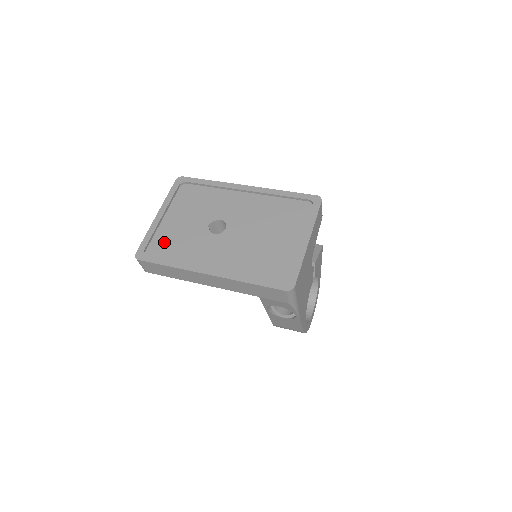
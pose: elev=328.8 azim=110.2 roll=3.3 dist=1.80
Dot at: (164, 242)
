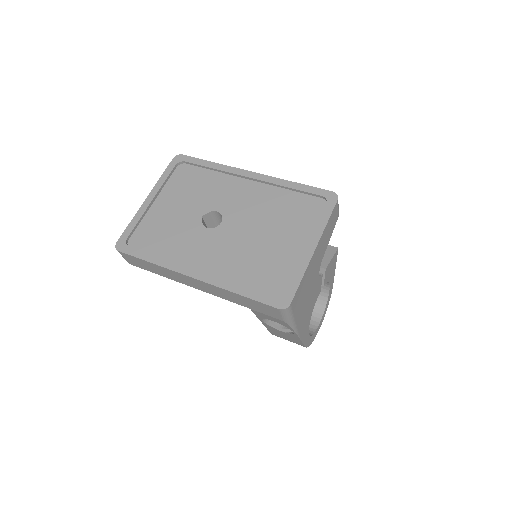
Dot at: (150, 232)
